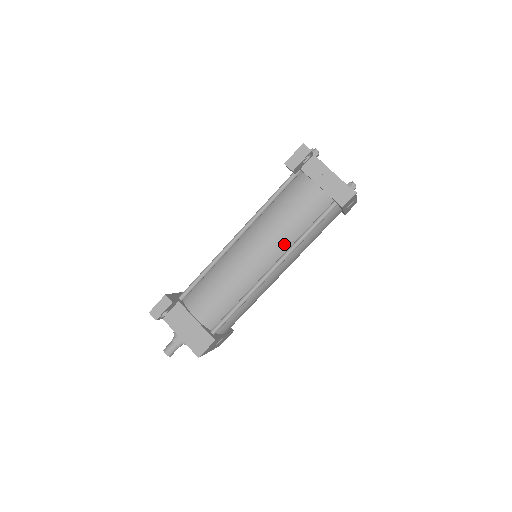
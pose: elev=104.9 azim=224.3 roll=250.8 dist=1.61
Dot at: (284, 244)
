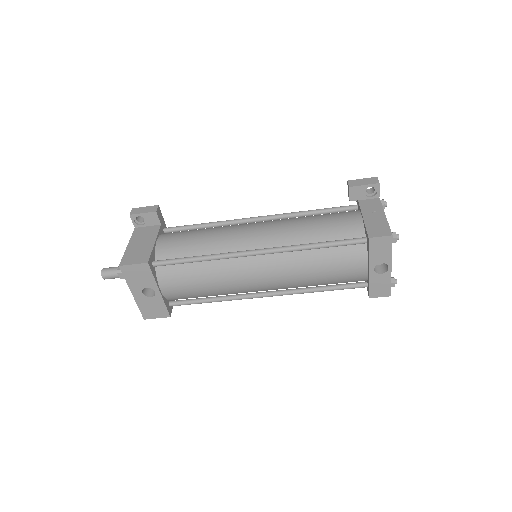
Dot at: (288, 240)
